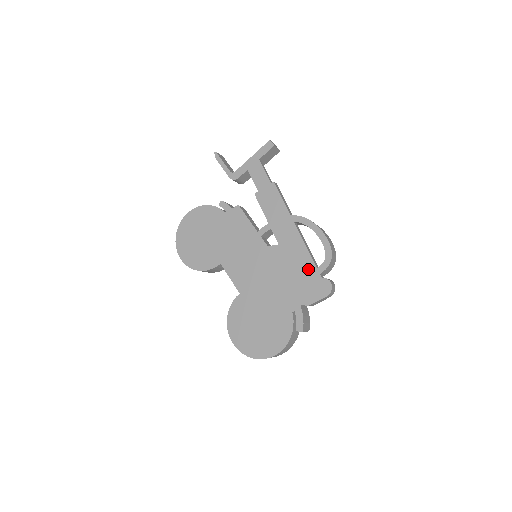
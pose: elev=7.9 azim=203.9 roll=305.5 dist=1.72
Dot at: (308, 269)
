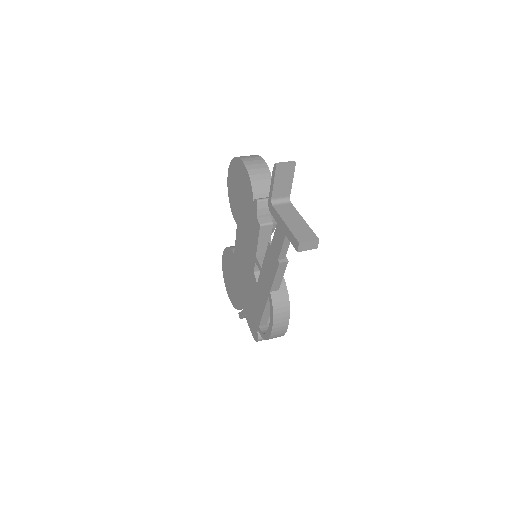
Dot at: (256, 318)
